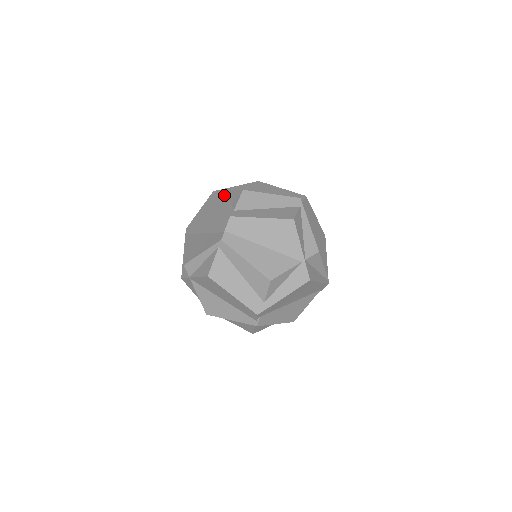
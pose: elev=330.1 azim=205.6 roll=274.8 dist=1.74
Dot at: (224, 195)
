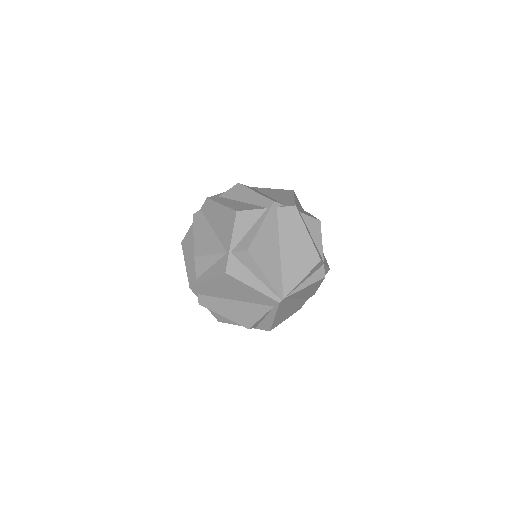
Dot at: occluded
